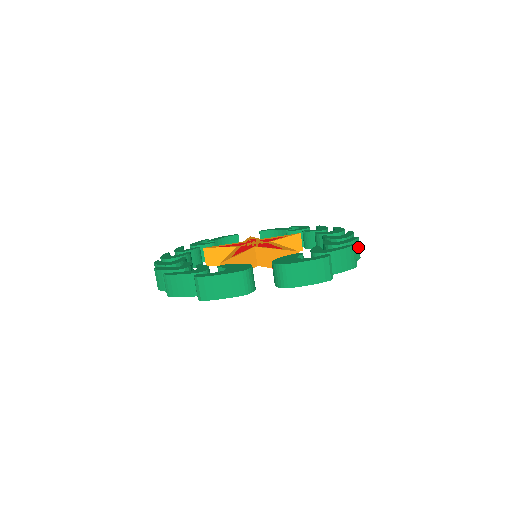
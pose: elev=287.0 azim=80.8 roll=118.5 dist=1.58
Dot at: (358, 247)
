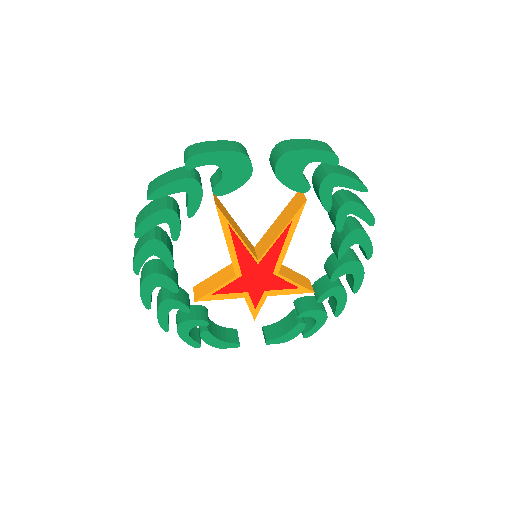
Dot at: occluded
